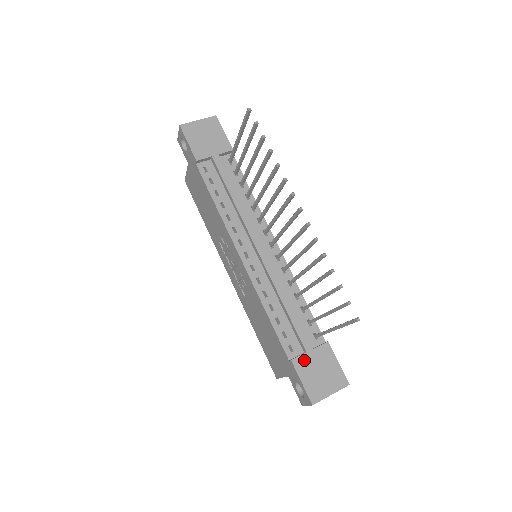
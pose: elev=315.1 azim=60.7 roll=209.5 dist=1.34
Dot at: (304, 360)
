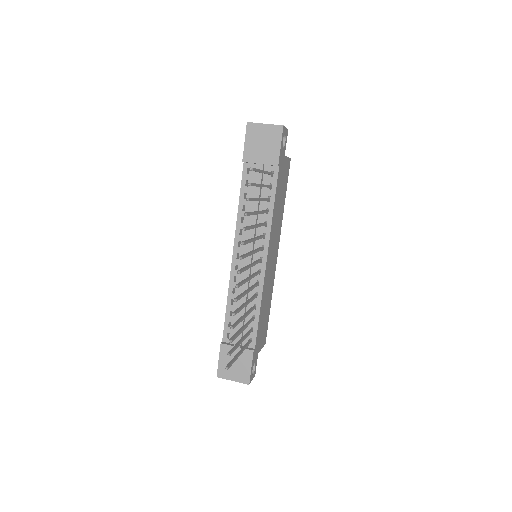
Dot at: (229, 349)
